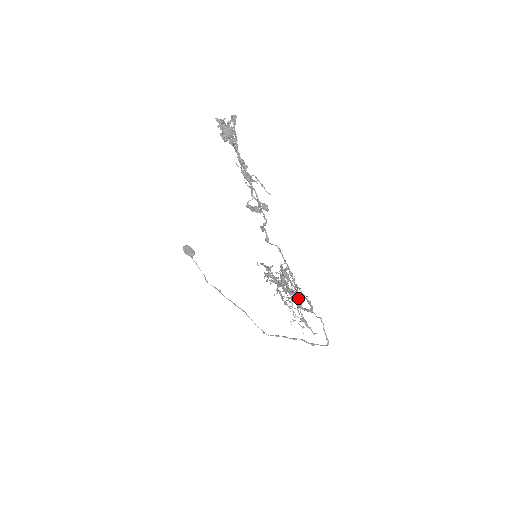
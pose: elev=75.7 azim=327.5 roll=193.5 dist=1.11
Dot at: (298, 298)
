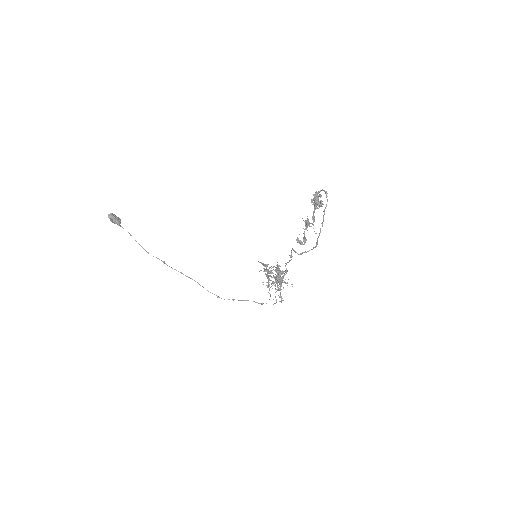
Dot at: (279, 283)
